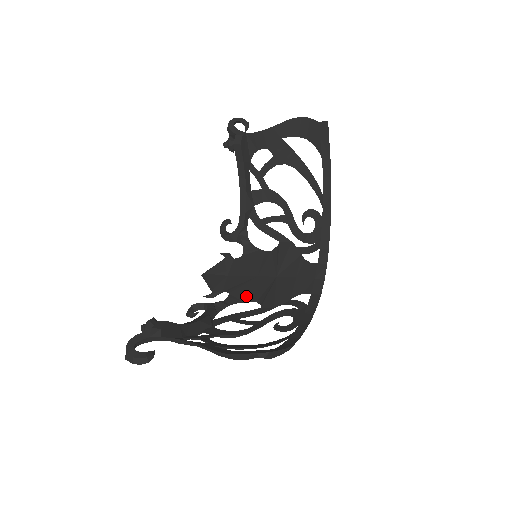
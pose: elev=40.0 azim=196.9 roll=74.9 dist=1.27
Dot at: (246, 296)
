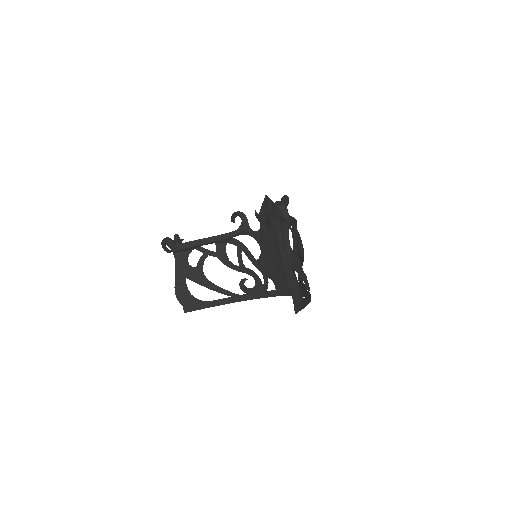
Dot at: (262, 244)
